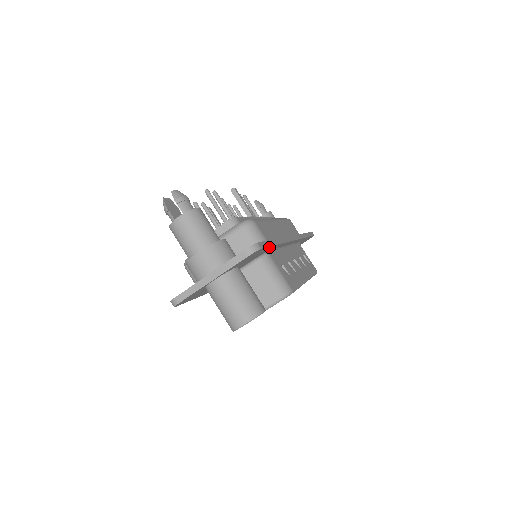
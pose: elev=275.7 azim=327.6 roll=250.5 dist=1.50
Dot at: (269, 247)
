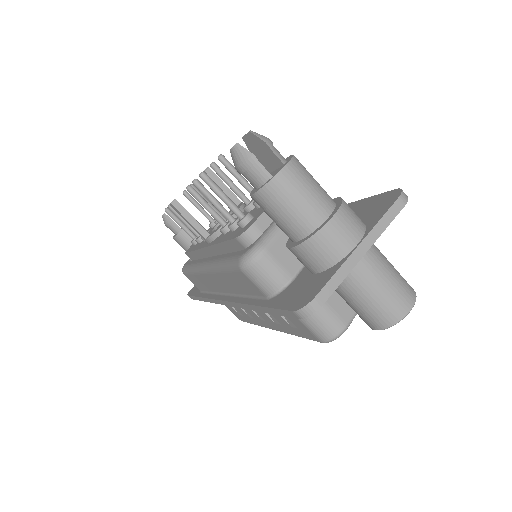
Dot at: occluded
